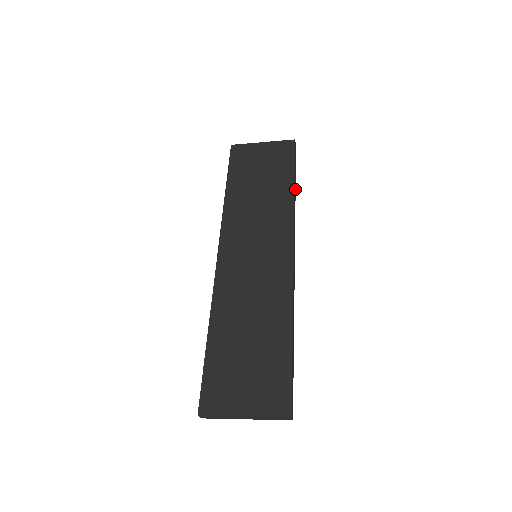
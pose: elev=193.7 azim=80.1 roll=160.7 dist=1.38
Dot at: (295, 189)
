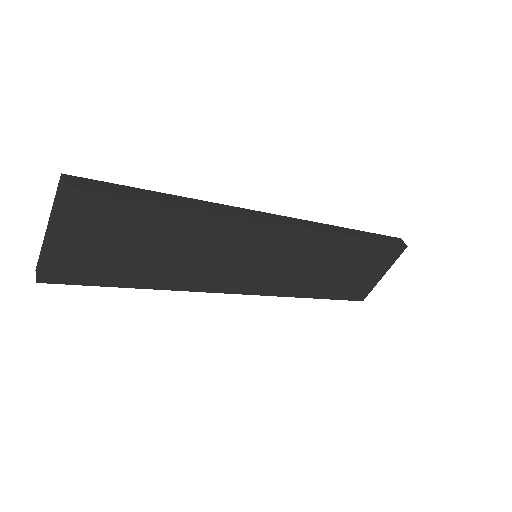
Dot at: (359, 237)
